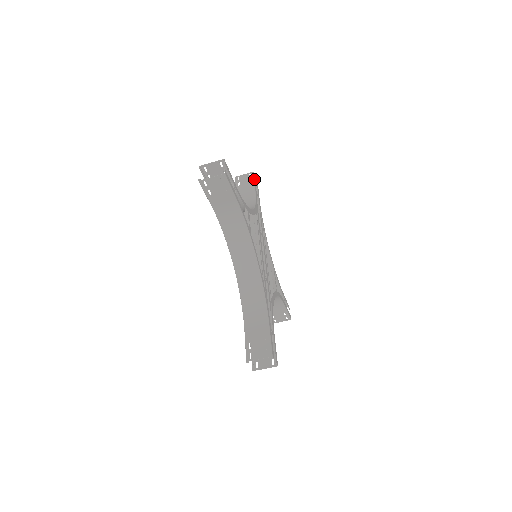
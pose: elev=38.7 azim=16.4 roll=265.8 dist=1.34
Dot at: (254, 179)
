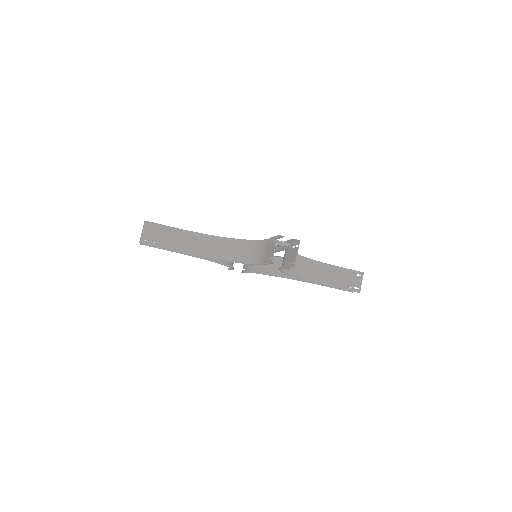
Dot at: occluded
